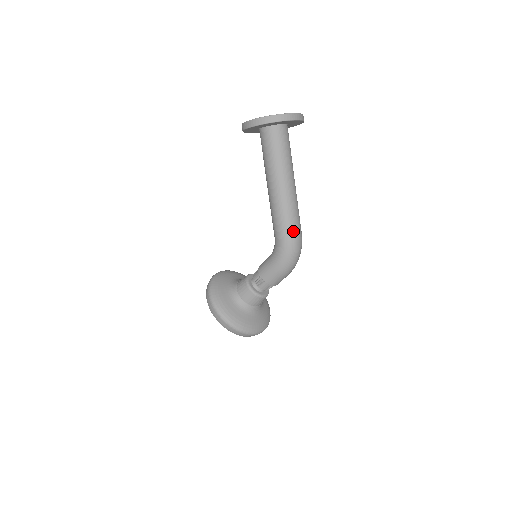
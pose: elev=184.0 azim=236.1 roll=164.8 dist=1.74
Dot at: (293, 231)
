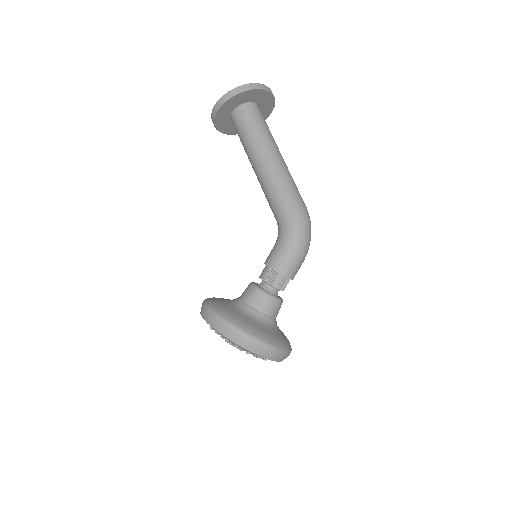
Dot at: (297, 199)
